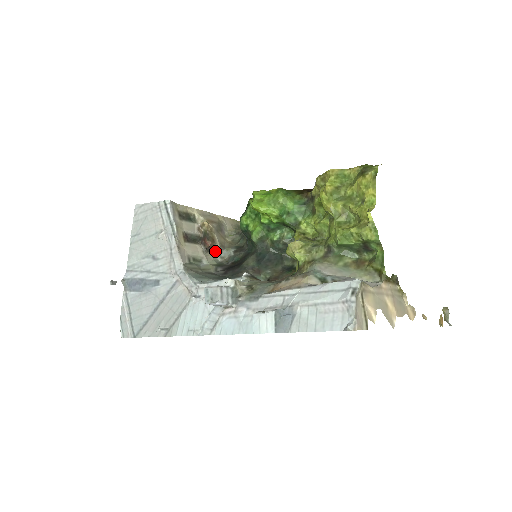
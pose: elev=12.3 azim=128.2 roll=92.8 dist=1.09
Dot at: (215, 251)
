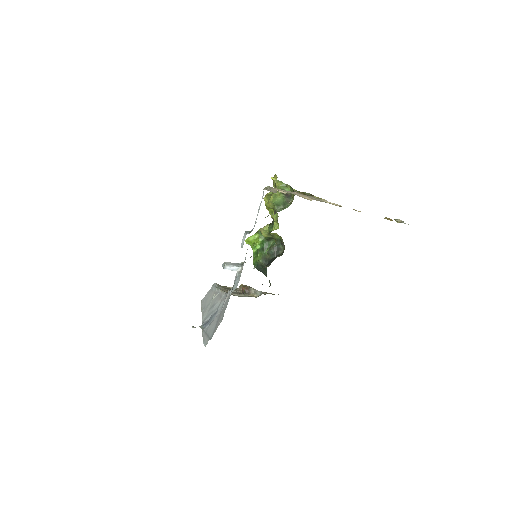
Dot at: (252, 292)
